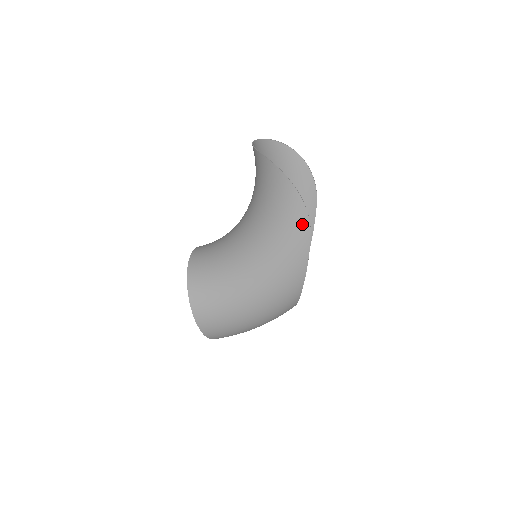
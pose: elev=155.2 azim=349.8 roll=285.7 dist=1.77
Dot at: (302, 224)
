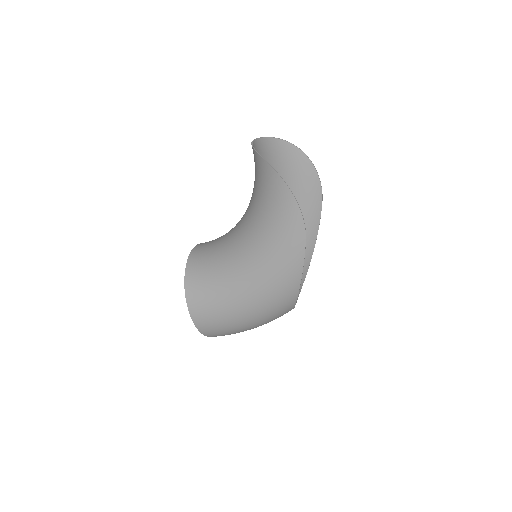
Dot at: (297, 228)
